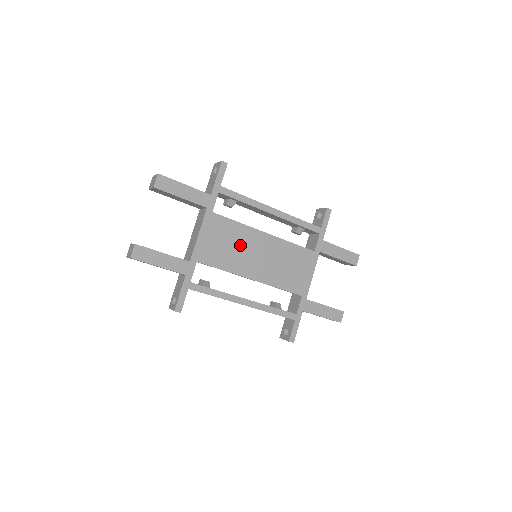
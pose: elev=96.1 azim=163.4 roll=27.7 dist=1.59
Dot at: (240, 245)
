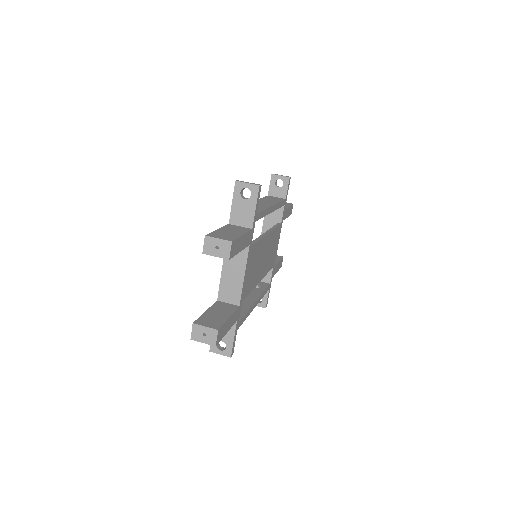
Dot at: (258, 259)
